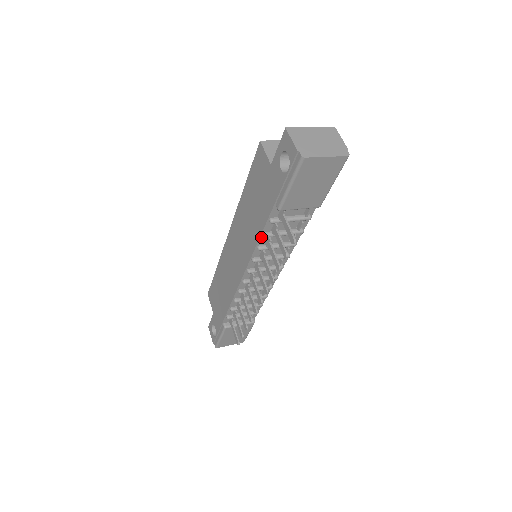
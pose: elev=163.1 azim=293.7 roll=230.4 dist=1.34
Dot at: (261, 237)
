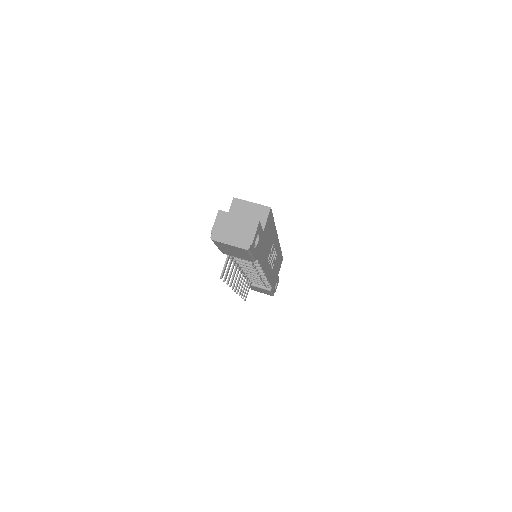
Dot at: occluded
